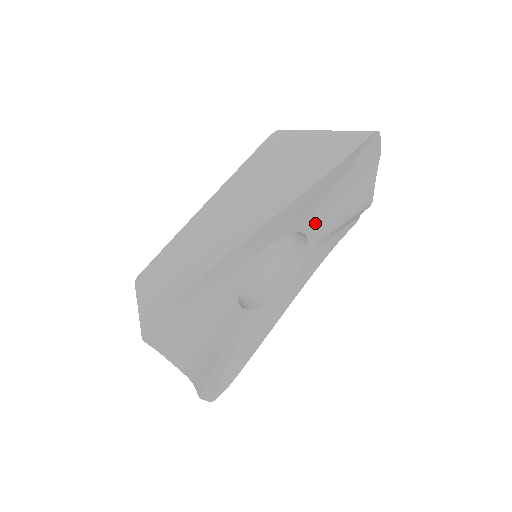
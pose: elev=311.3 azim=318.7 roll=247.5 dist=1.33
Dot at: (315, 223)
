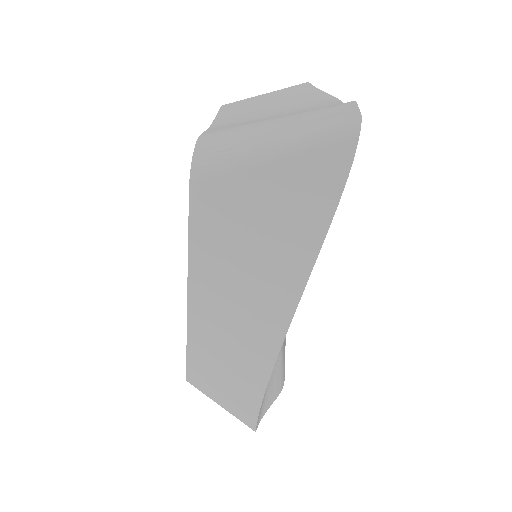
Dot at: occluded
